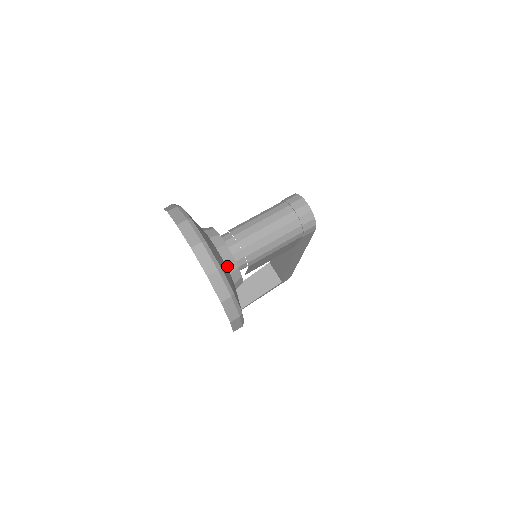
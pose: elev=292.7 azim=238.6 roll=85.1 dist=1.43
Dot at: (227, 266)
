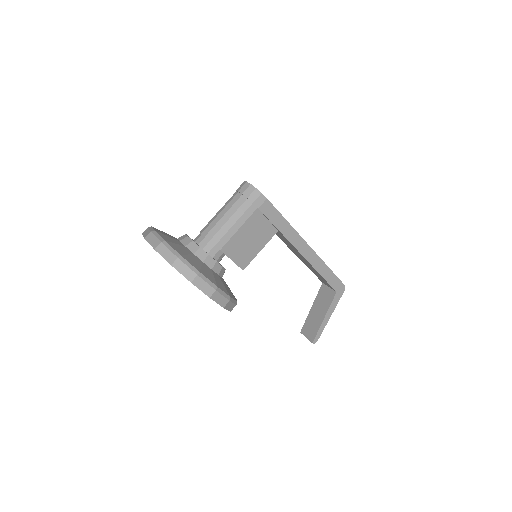
Dot at: (189, 249)
